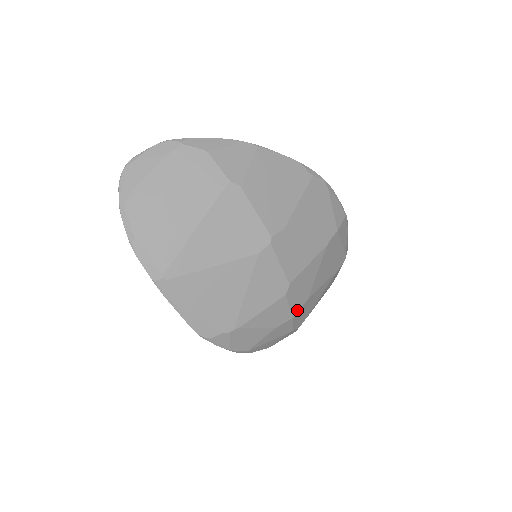
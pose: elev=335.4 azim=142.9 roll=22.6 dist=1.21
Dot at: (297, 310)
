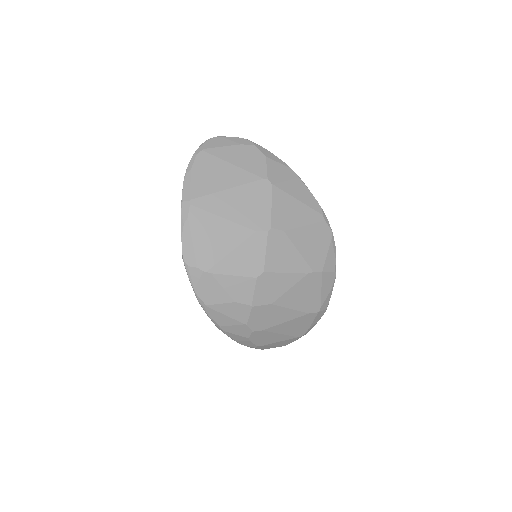
Dot at: (258, 303)
